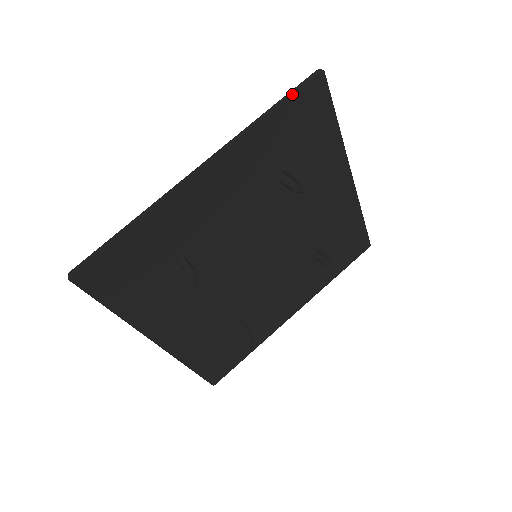
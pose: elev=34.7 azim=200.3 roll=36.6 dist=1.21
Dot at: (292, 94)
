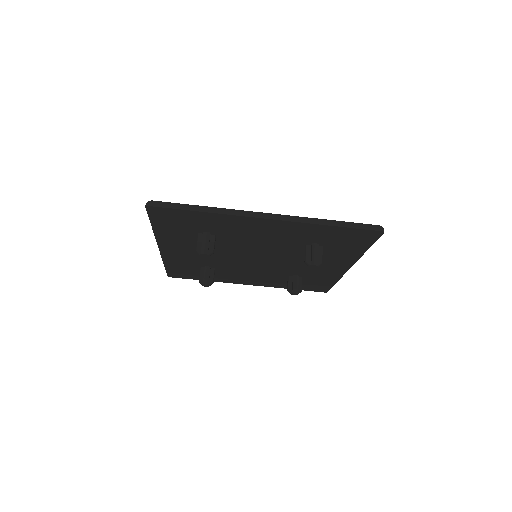
Dot at: (355, 228)
